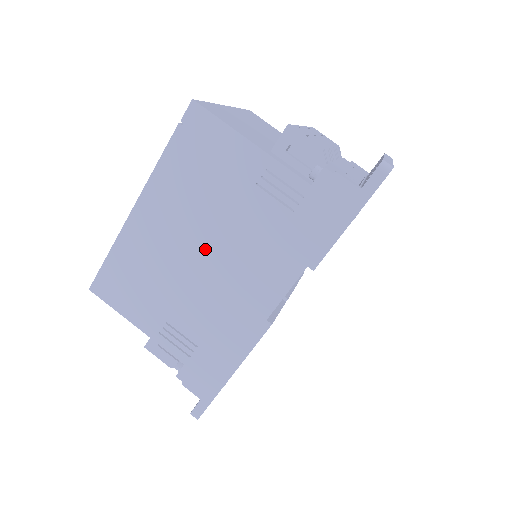
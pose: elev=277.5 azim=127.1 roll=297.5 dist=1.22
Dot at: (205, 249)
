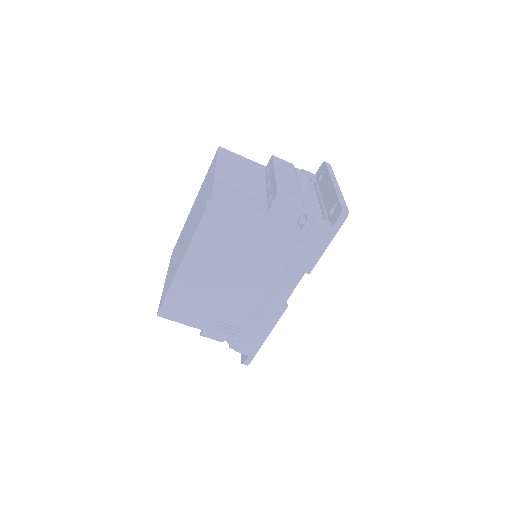
Dot at: (237, 277)
